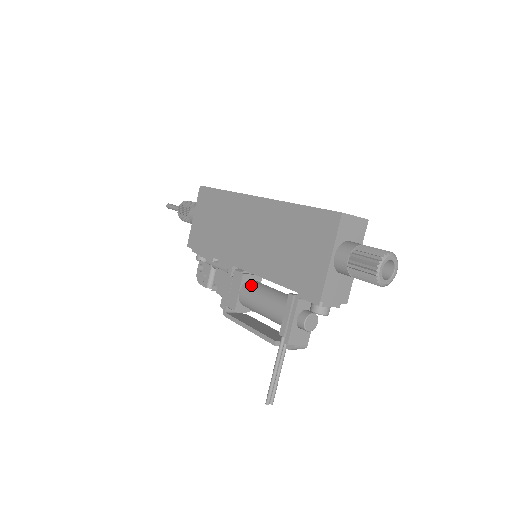
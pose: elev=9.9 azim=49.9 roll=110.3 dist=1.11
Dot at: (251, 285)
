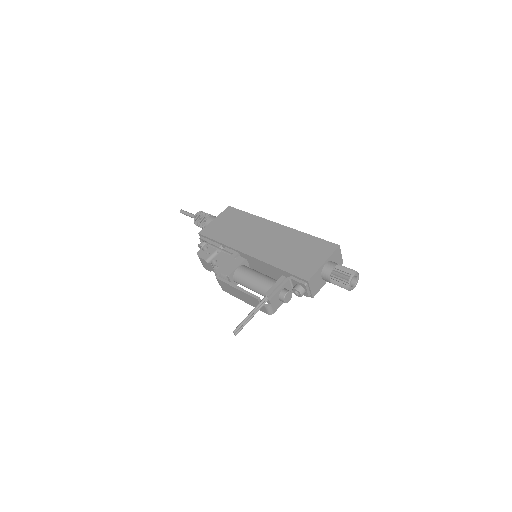
Dot at: occluded
